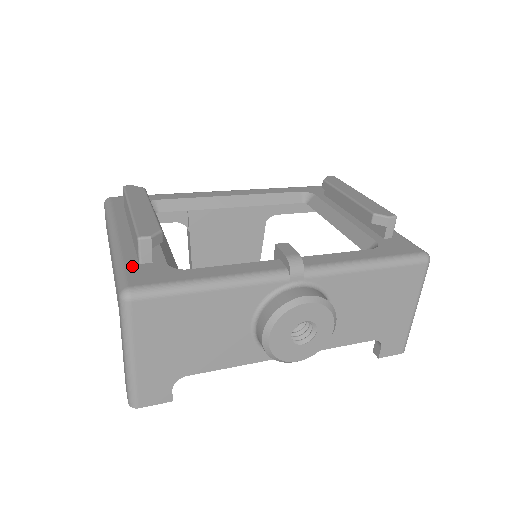
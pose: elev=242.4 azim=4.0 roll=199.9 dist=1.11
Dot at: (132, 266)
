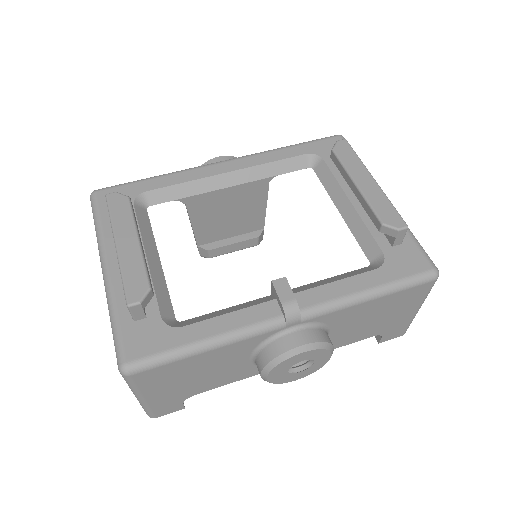
Dot at: (127, 326)
